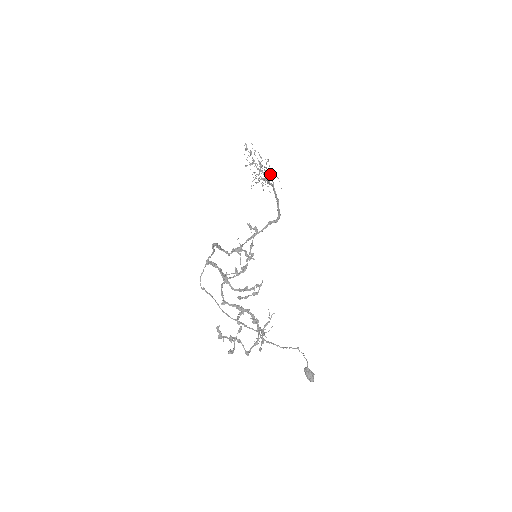
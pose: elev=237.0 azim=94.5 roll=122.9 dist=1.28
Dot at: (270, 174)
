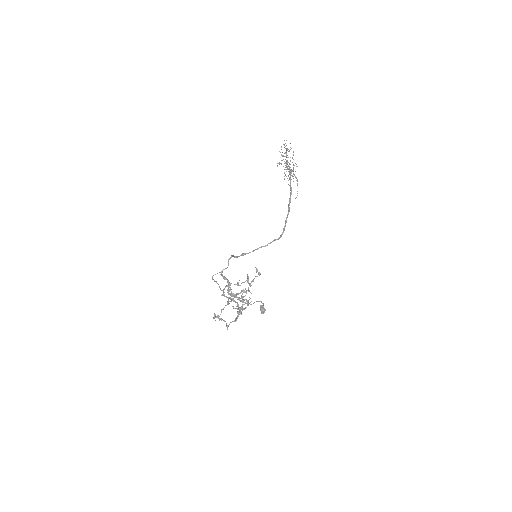
Dot at: (294, 175)
